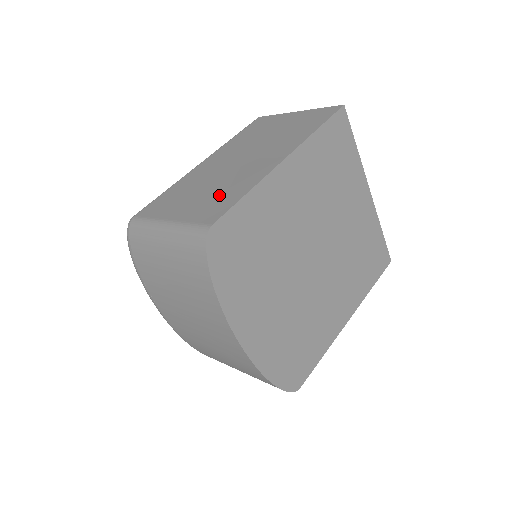
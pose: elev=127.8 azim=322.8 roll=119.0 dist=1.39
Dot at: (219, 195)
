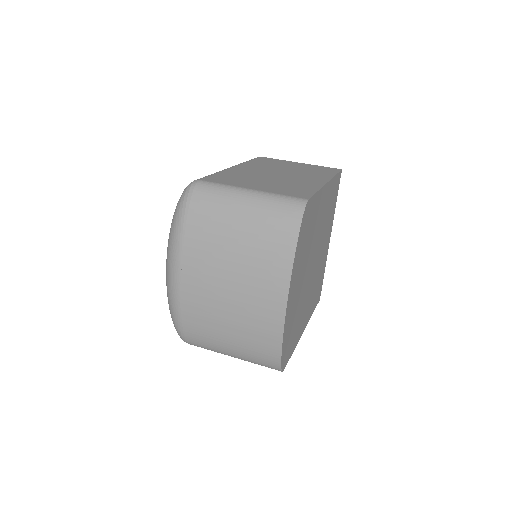
Dot at: (289, 186)
